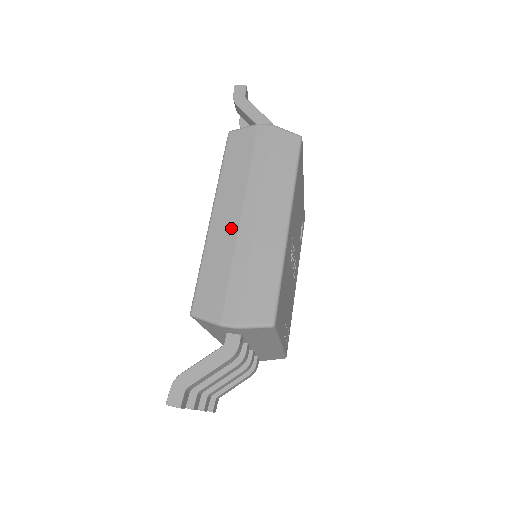
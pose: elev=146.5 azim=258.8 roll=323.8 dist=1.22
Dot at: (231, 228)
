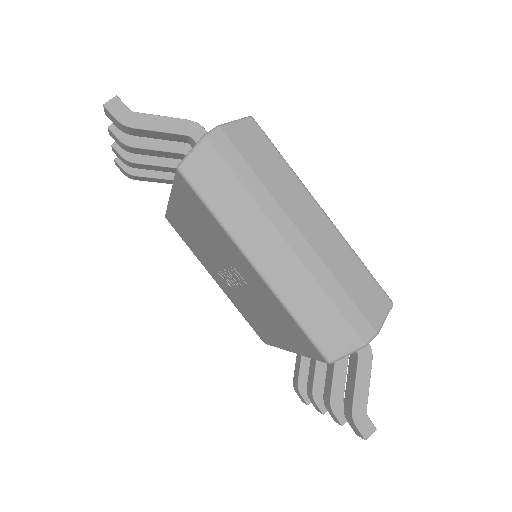
Dot at: (290, 262)
